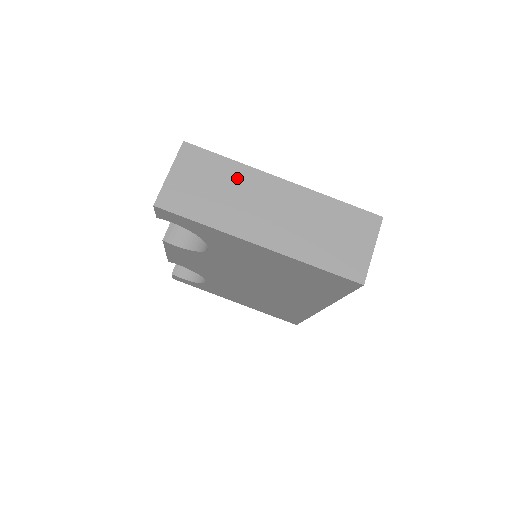
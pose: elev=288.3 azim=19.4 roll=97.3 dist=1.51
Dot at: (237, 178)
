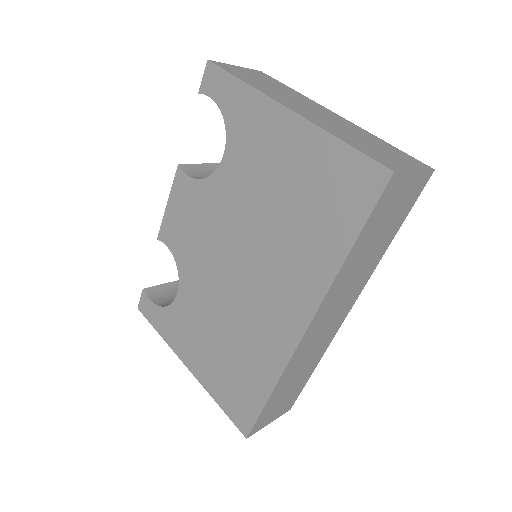
Dot at: (293, 93)
